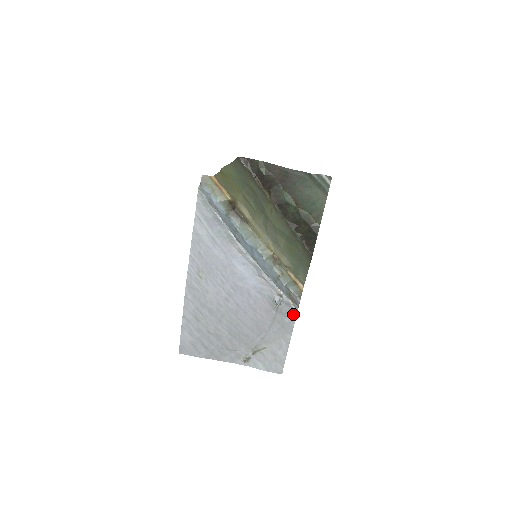
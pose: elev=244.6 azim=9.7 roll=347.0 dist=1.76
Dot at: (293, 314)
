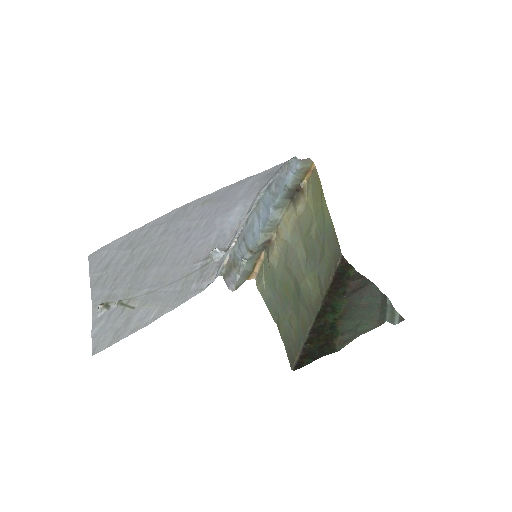
Dot at: (208, 284)
